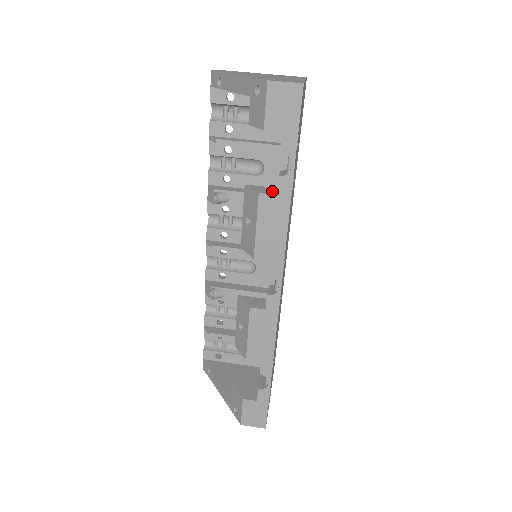
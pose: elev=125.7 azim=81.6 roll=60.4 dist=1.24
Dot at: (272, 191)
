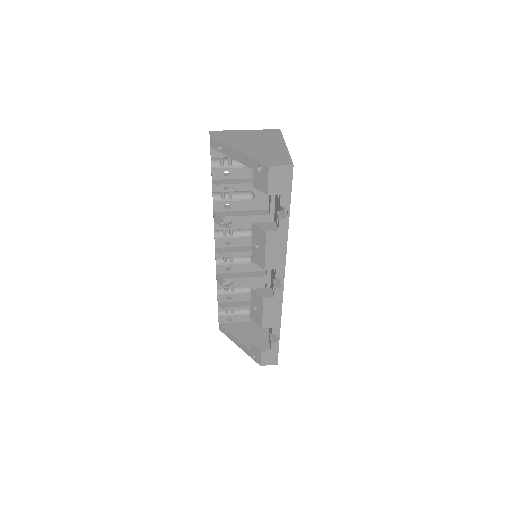
Dot at: (274, 227)
